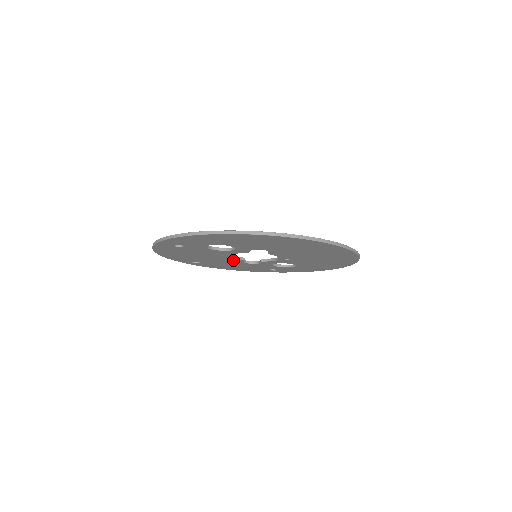
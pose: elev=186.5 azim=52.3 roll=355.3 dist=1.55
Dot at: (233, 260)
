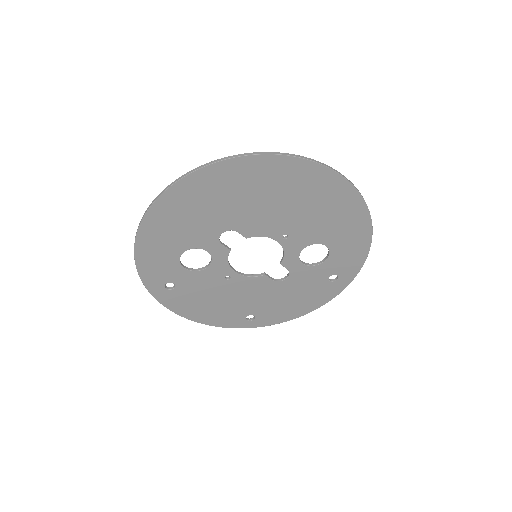
Dot at: (259, 284)
